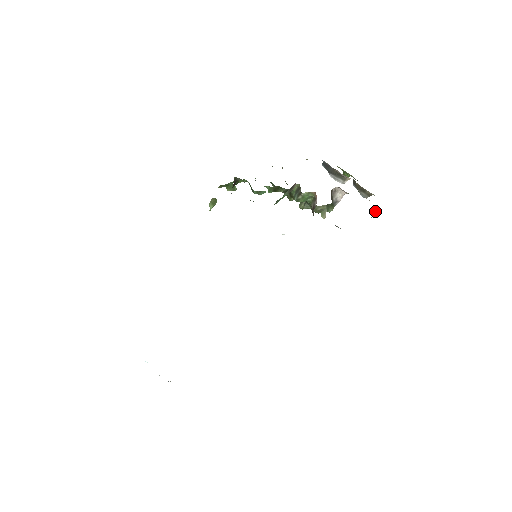
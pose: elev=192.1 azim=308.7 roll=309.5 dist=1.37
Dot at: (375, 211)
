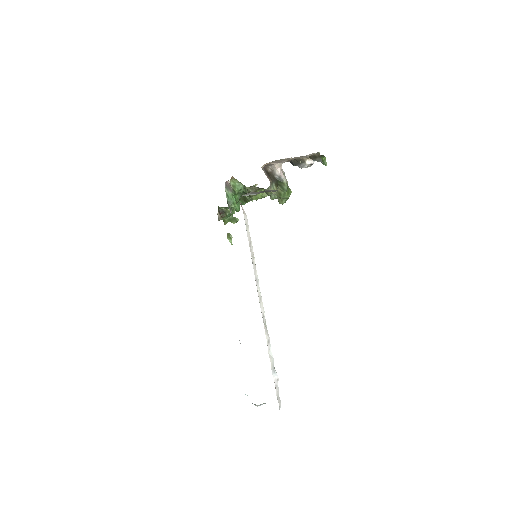
Dot at: (292, 159)
